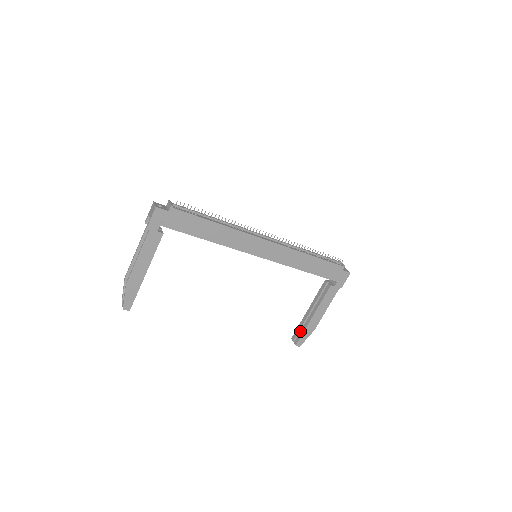
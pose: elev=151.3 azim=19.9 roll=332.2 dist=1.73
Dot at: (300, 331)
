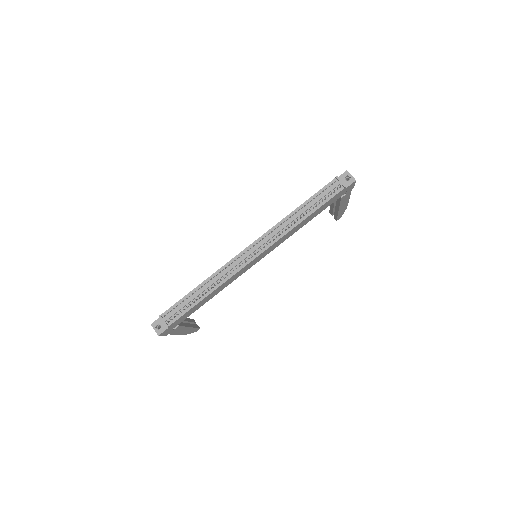
Dot at: (334, 214)
